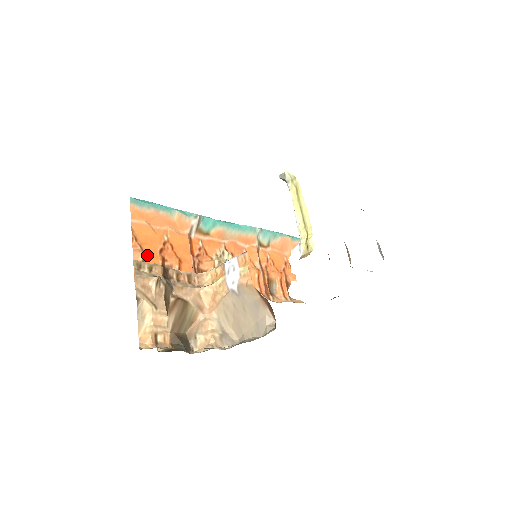
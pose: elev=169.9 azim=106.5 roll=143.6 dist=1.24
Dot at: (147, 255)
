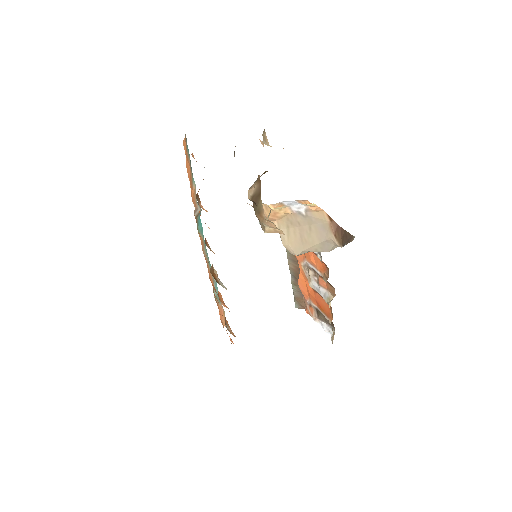
Dot at: occluded
